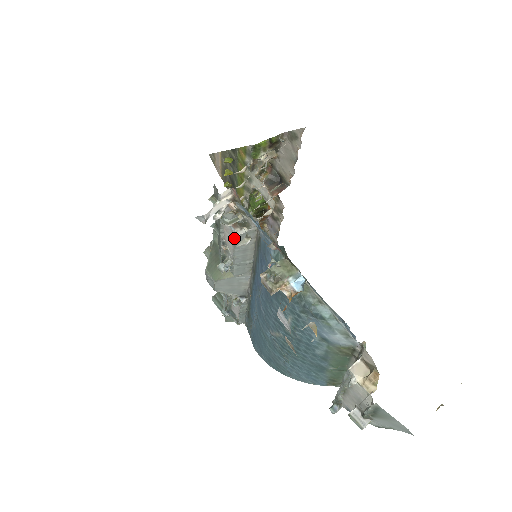
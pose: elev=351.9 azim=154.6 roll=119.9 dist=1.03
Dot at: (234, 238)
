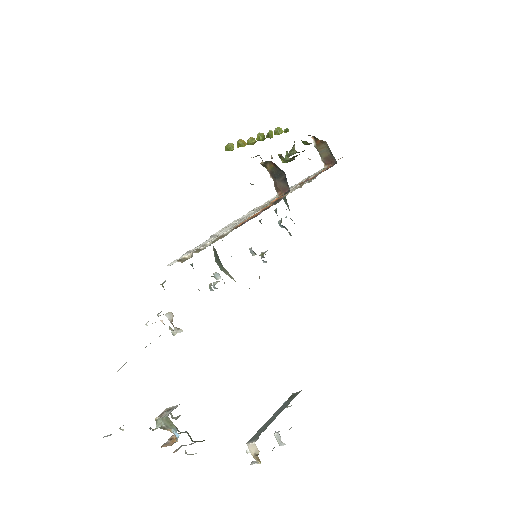
Dot at: (174, 334)
